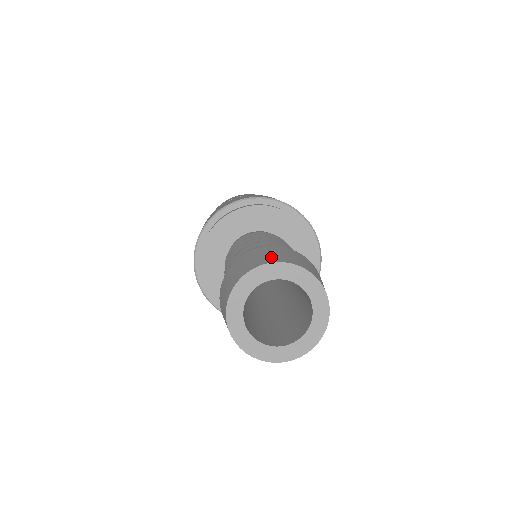
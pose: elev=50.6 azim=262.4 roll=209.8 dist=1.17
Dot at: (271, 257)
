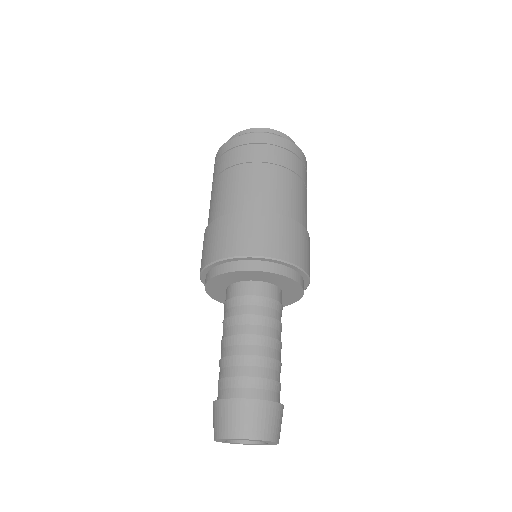
Dot at: (232, 427)
